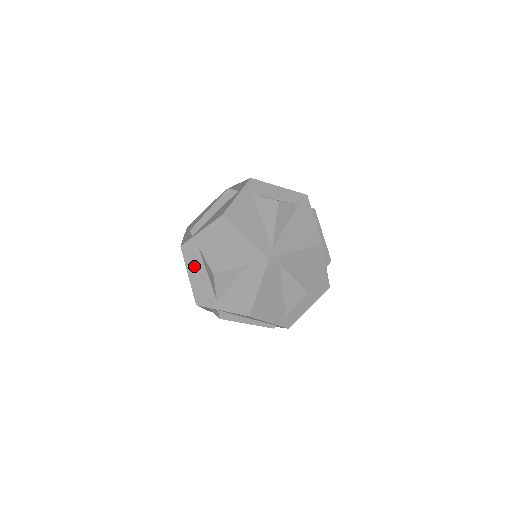
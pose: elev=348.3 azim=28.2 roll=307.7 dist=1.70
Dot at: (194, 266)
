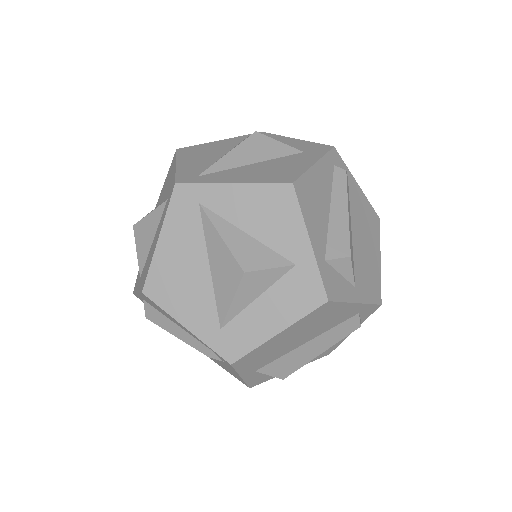
Dot at: occluded
